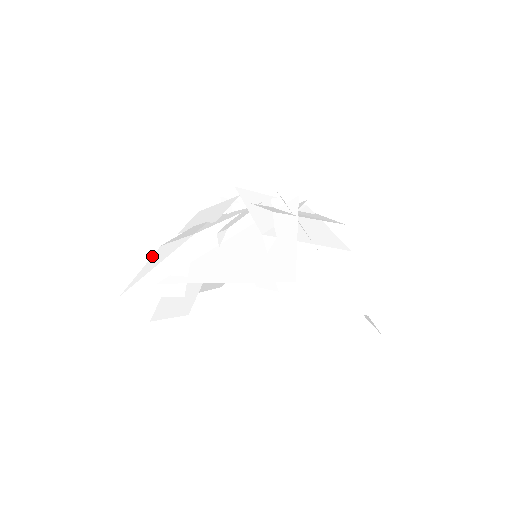
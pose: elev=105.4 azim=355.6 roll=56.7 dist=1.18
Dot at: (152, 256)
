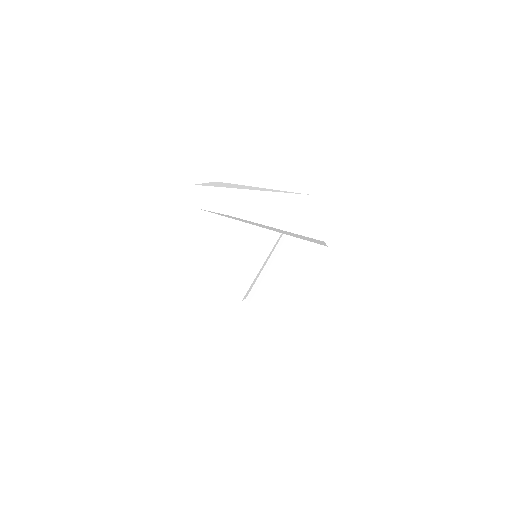
Dot at: occluded
